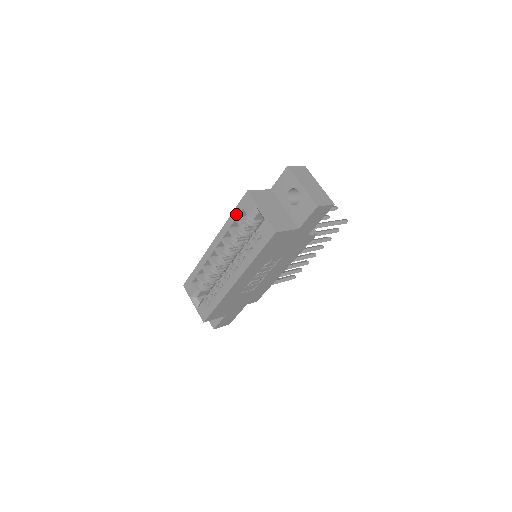
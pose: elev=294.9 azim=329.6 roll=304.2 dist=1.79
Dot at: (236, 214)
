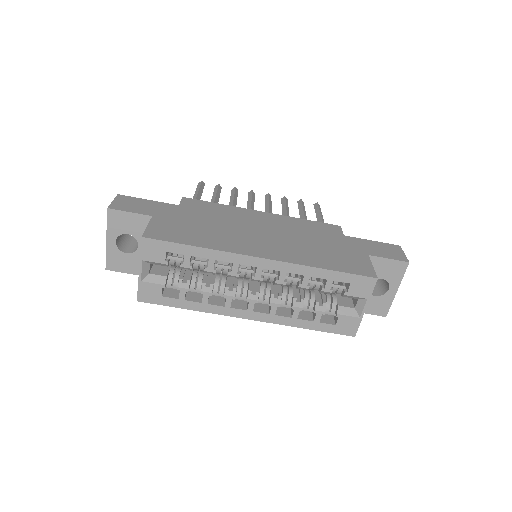
Dot at: (336, 278)
